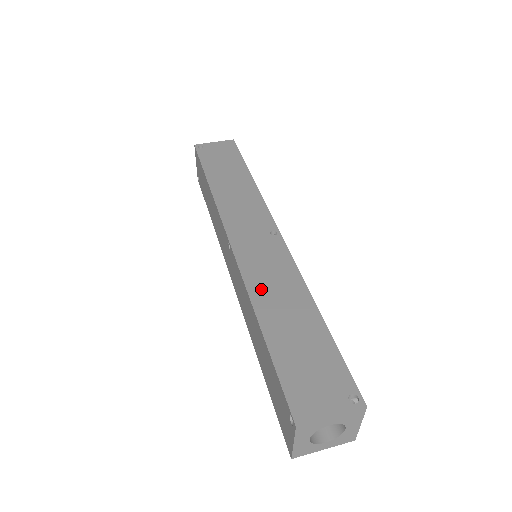
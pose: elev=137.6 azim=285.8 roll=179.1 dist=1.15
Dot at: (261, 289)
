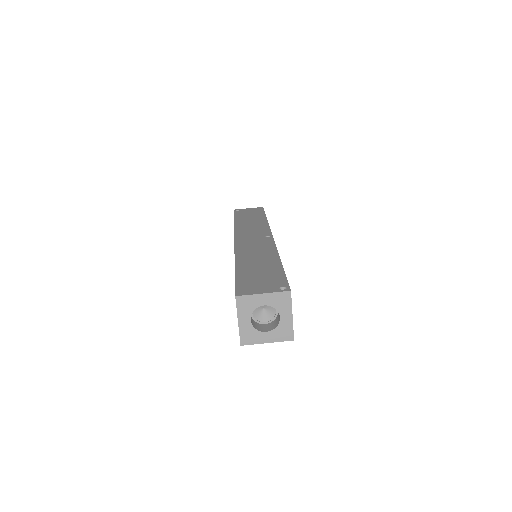
Dot at: (245, 254)
